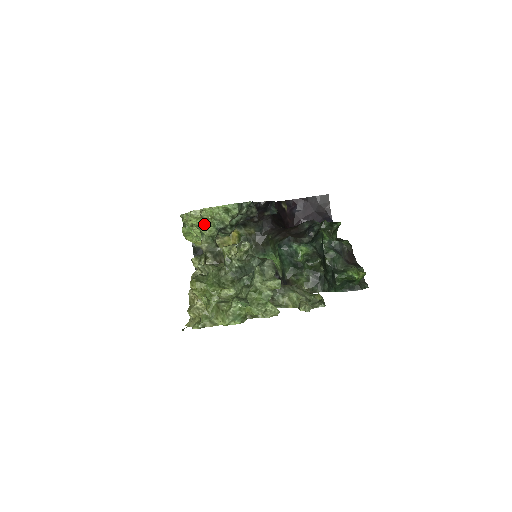
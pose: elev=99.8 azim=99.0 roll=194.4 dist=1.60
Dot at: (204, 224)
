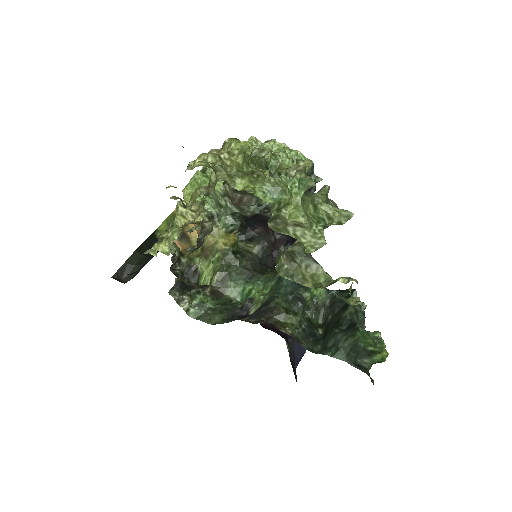
Dot at: occluded
